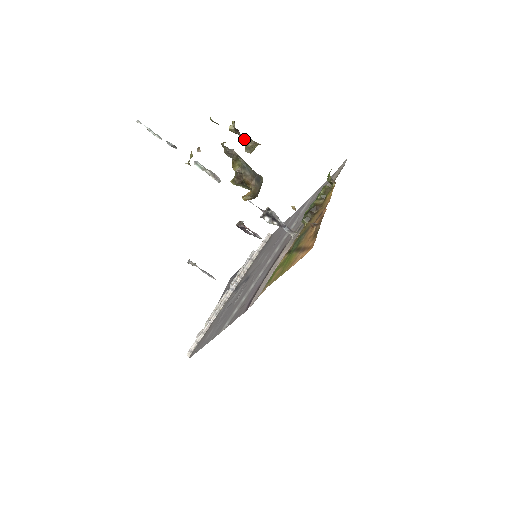
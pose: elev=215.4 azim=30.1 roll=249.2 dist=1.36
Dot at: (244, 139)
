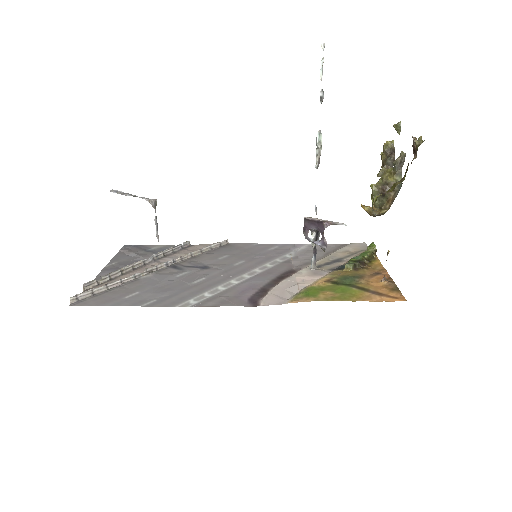
Dot at: (391, 163)
